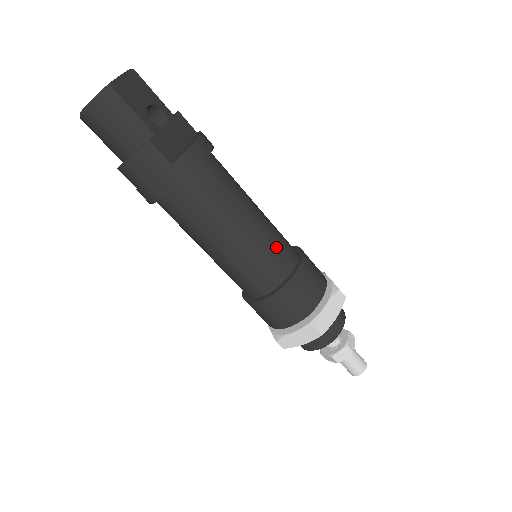
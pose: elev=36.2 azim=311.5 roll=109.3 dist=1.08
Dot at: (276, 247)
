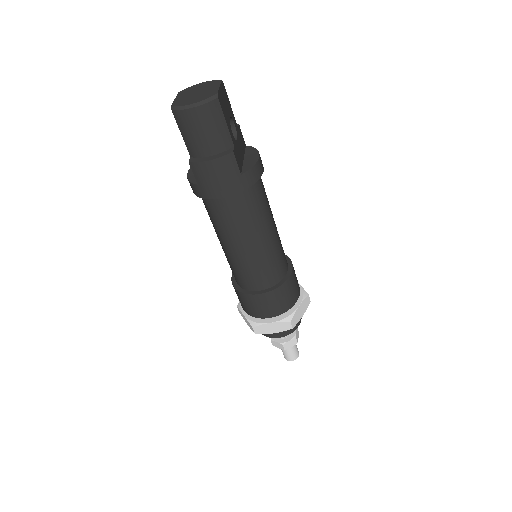
Dot at: (281, 254)
